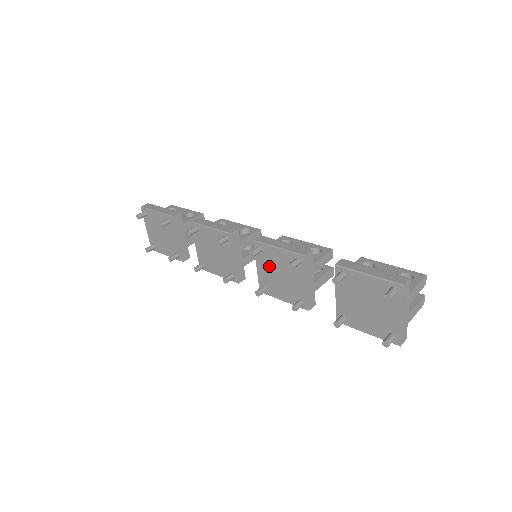
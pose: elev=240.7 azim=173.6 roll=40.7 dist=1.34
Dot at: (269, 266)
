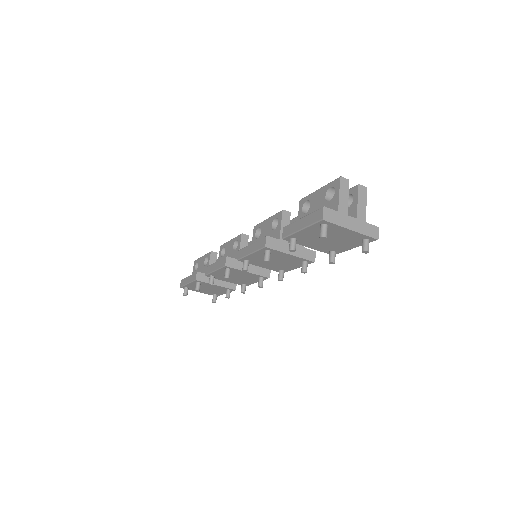
Dot at: (264, 263)
